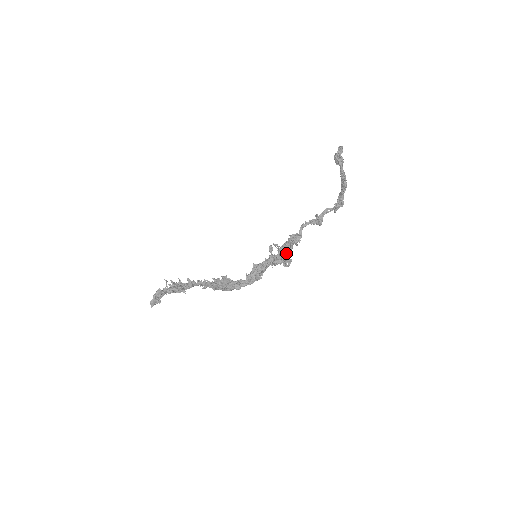
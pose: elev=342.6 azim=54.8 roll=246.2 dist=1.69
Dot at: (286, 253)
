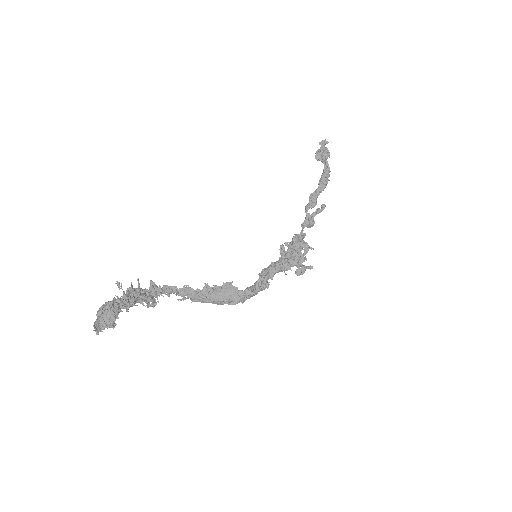
Dot at: (301, 257)
